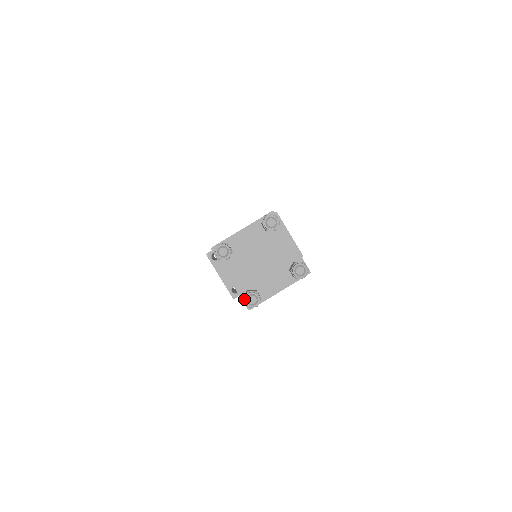
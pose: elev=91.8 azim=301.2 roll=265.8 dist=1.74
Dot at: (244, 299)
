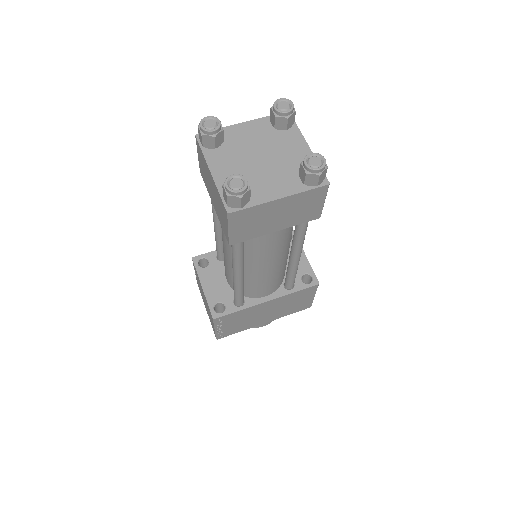
Dot at: (224, 184)
